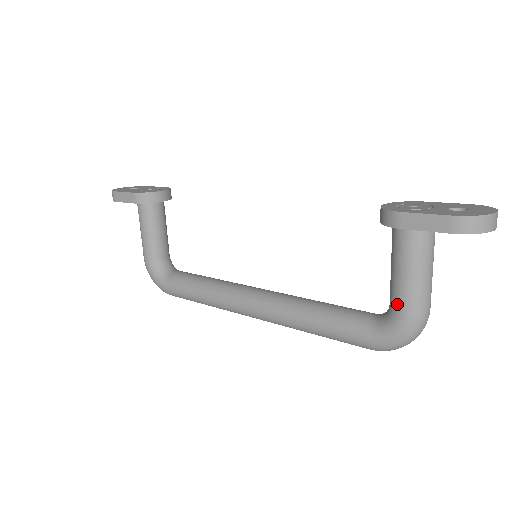
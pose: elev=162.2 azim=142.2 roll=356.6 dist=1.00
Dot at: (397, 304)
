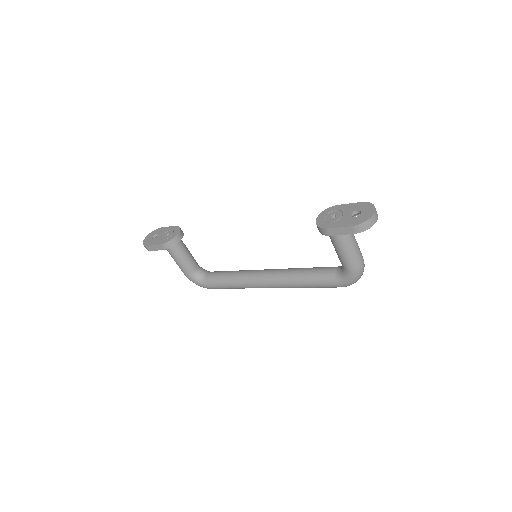
Dot at: (345, 266)
